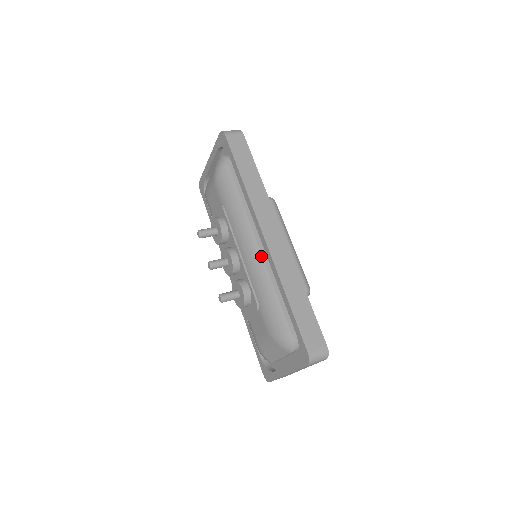
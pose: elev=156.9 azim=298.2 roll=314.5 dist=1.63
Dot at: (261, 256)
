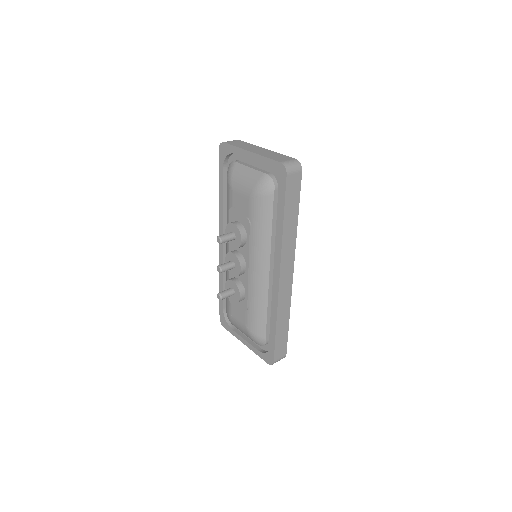
Dot at: (268, 284)
